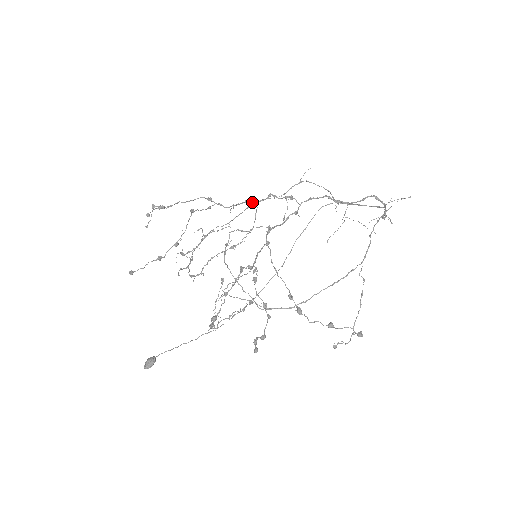
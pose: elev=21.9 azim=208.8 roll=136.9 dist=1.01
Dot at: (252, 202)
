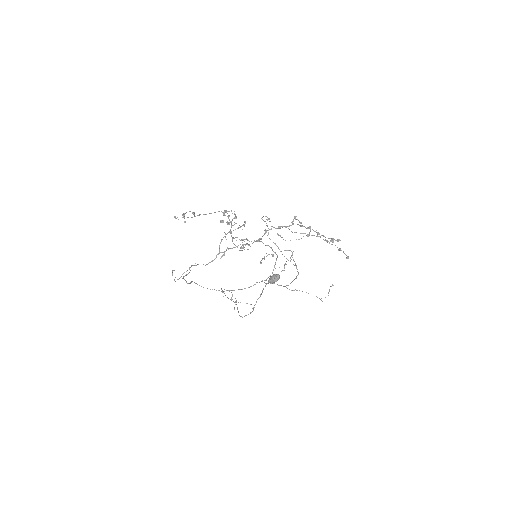
Dot at: (231, 235)
